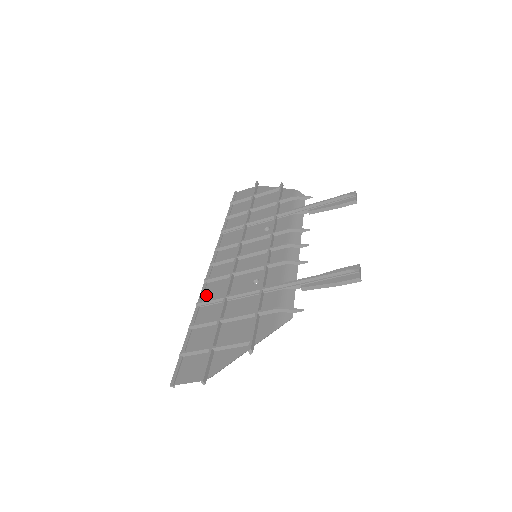
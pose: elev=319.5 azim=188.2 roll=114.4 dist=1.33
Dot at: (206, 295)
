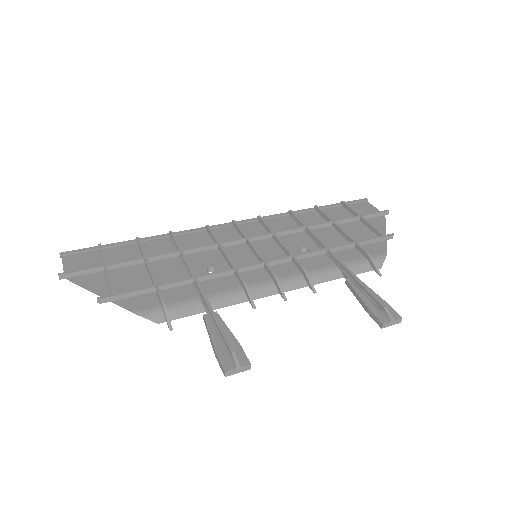
Dot at: (187, 235)
